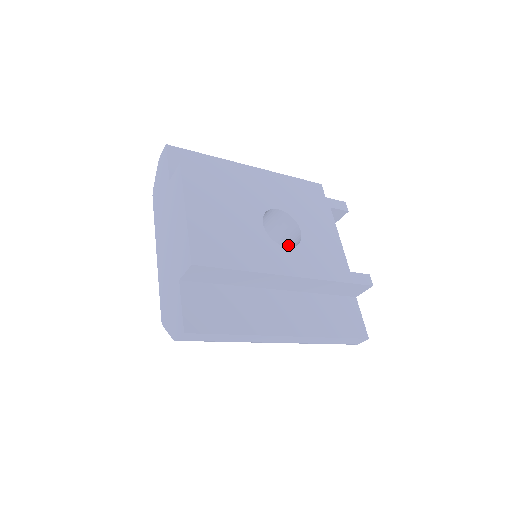
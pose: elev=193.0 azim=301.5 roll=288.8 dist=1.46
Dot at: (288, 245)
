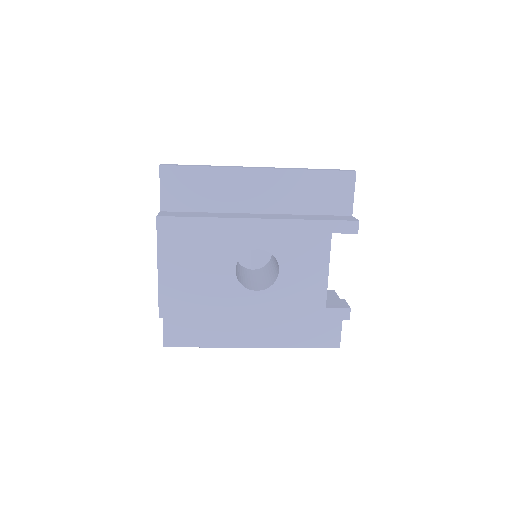
Dot at: (276, 266)
